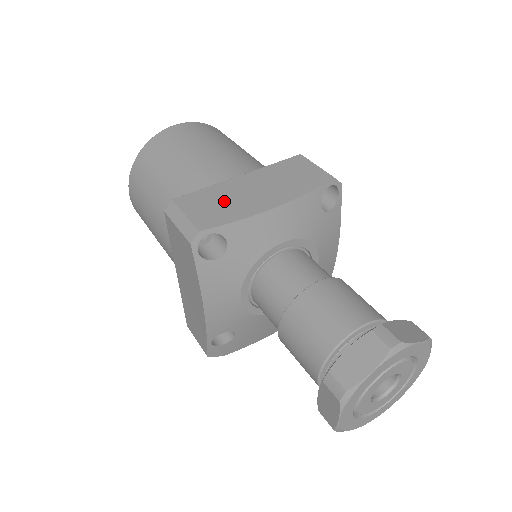
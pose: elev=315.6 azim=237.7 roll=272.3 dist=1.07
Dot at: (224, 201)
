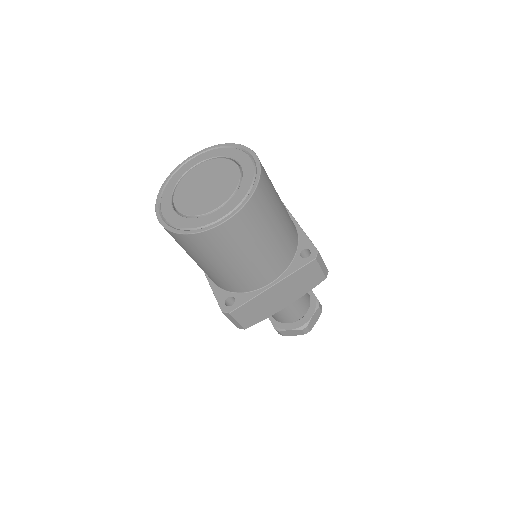
Dot at: (260, 309)
